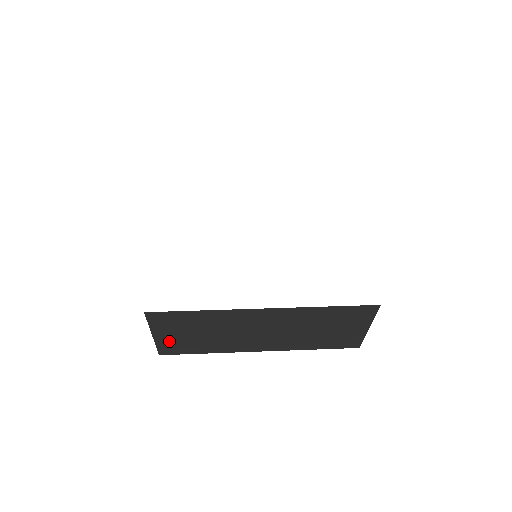
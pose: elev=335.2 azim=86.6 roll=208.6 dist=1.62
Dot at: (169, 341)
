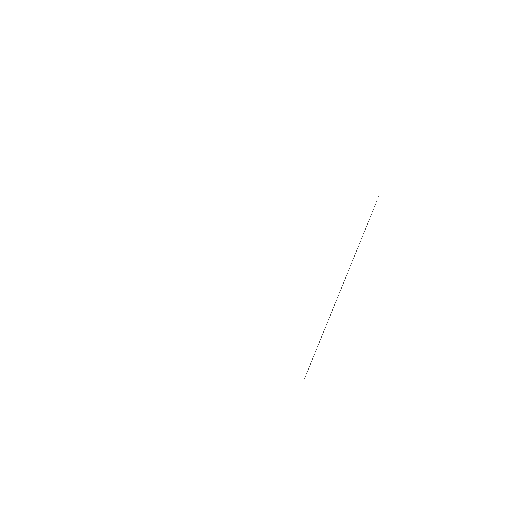
Dot at: occluded
